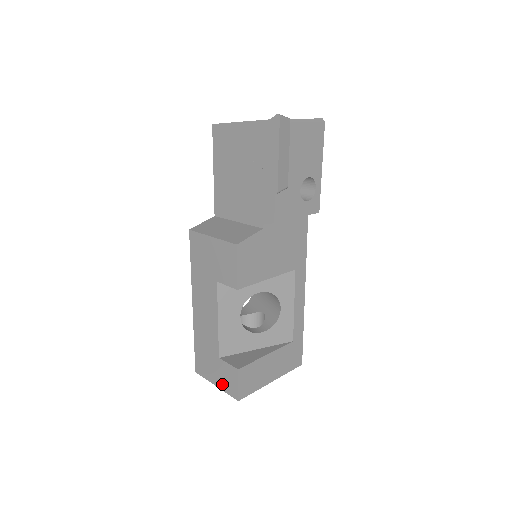
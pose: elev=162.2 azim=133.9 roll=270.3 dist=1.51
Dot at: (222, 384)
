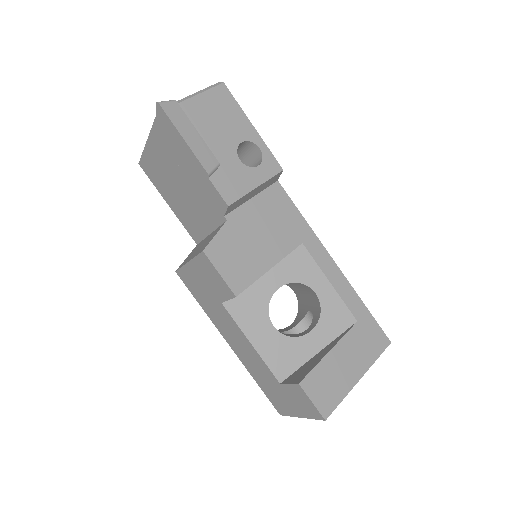
Dot at: (302, 411)
